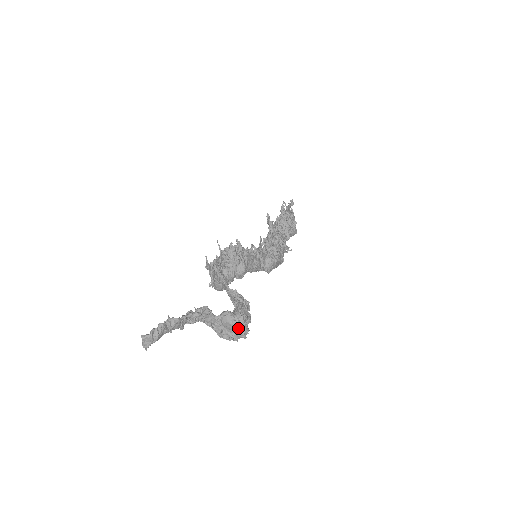
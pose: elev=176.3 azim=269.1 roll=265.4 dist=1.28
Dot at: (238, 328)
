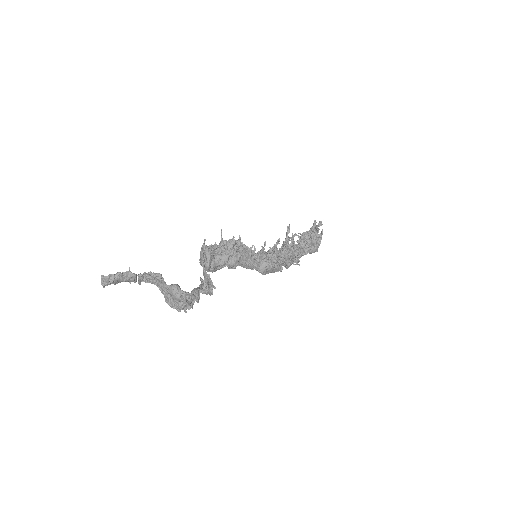
Dot at: (180, 301)
